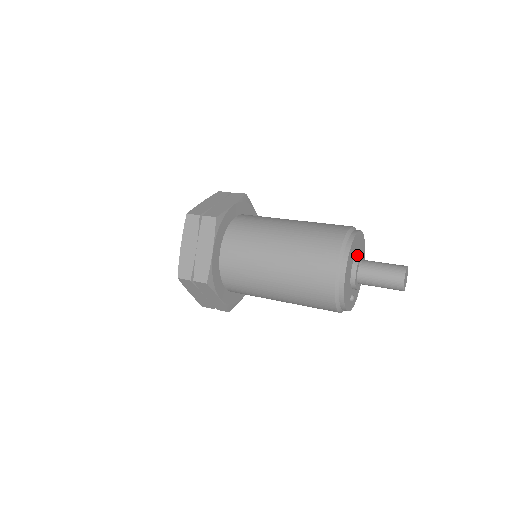
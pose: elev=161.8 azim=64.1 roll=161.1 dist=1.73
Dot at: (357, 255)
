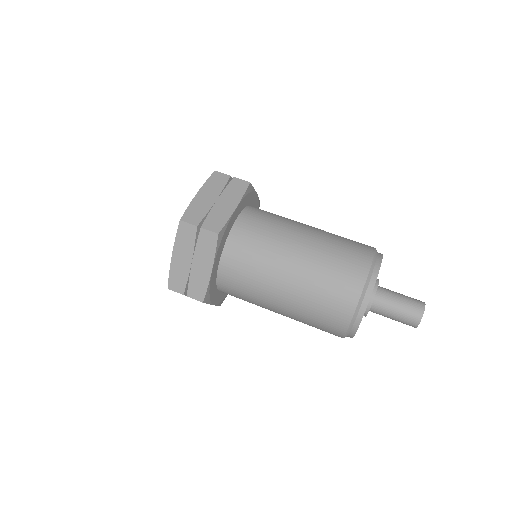
Dot at: (367, 306)
